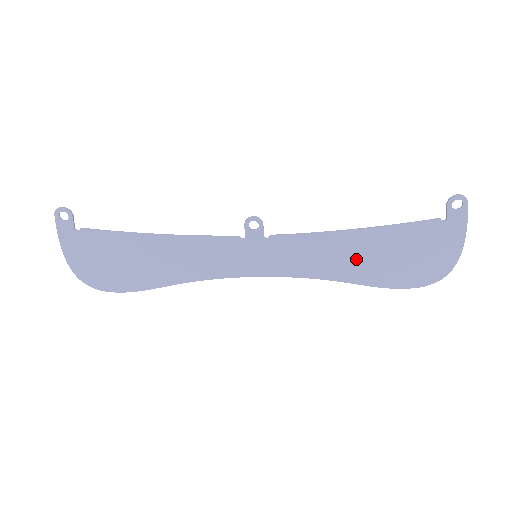
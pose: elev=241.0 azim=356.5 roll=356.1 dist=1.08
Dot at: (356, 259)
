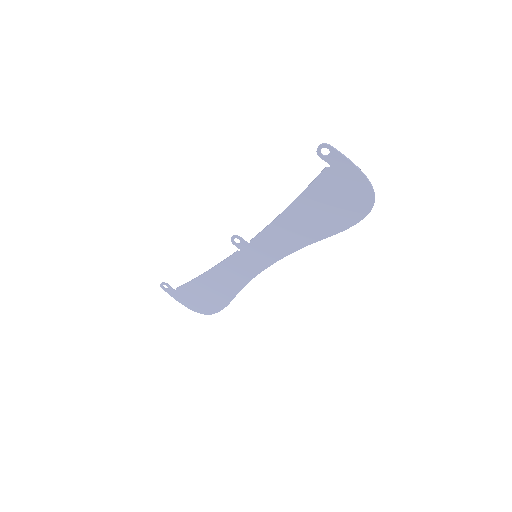
Dot at: (307, 224)
